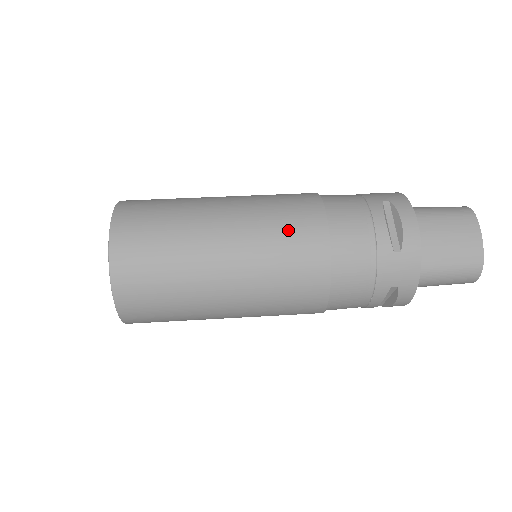
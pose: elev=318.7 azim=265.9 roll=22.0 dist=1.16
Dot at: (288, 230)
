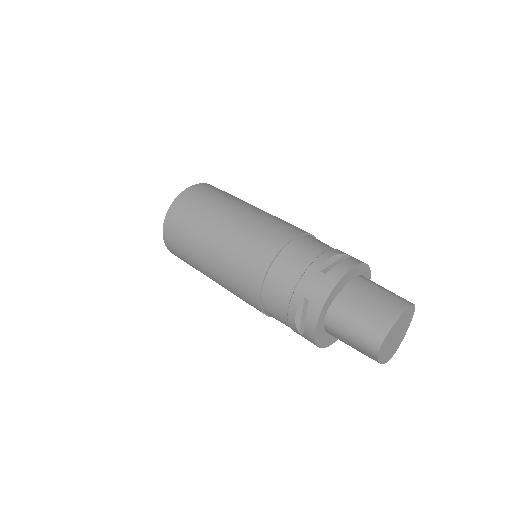
Dot at: (272, 226)
